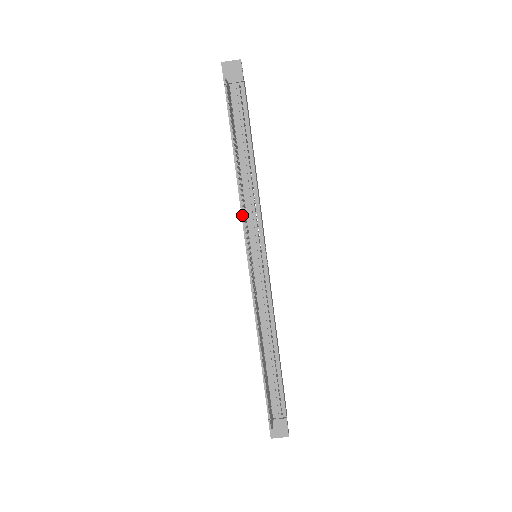
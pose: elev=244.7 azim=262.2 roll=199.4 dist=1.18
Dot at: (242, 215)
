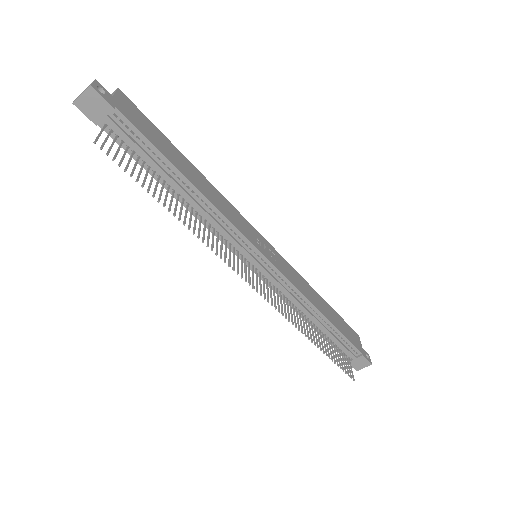
Dot at: occluded
